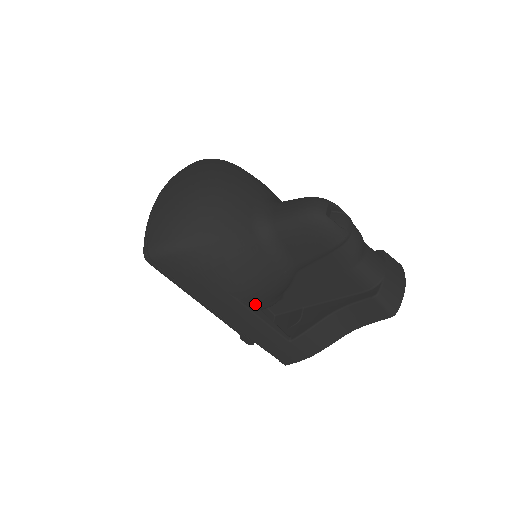
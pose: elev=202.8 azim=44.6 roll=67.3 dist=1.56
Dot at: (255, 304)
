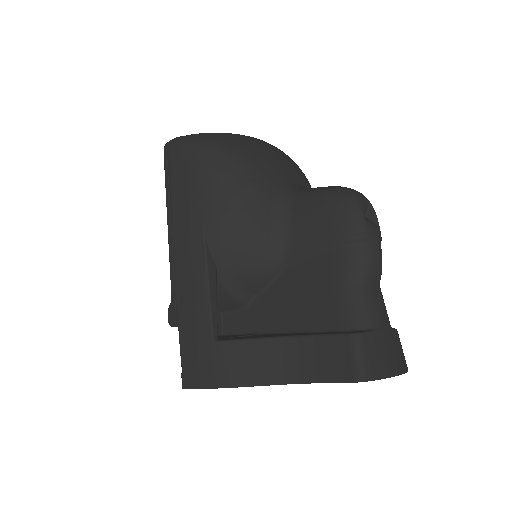
Dot at: (216, 262)
